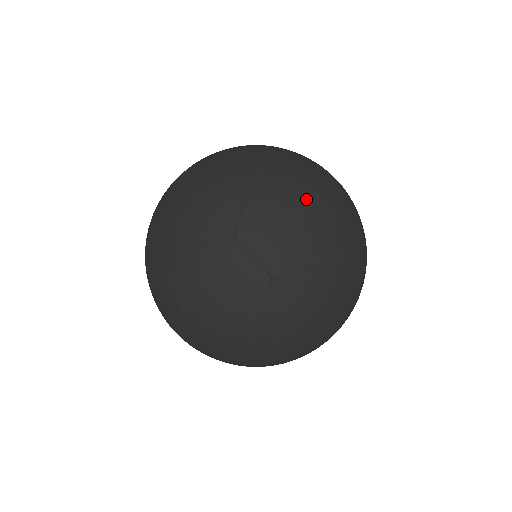
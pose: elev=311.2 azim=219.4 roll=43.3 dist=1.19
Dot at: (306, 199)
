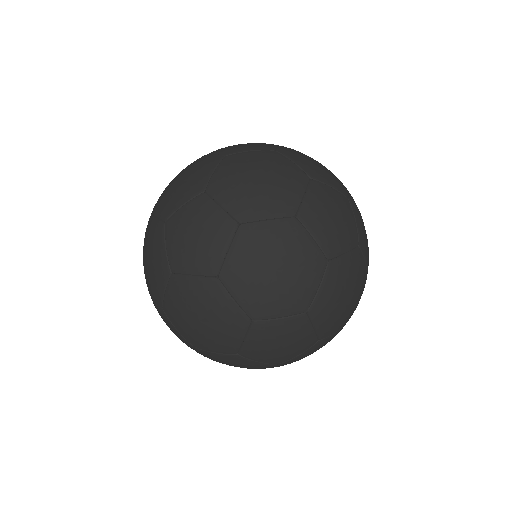
Dot at: (344, 270)
